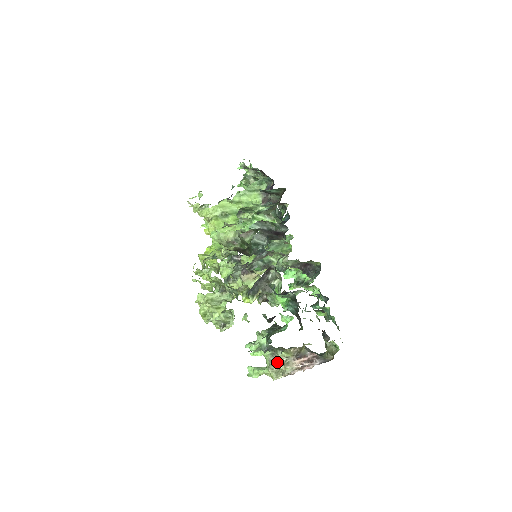
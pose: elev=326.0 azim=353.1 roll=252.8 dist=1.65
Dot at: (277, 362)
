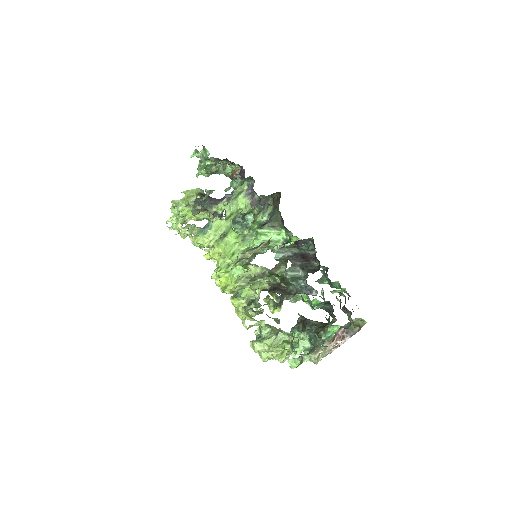
Dot at: occluded
